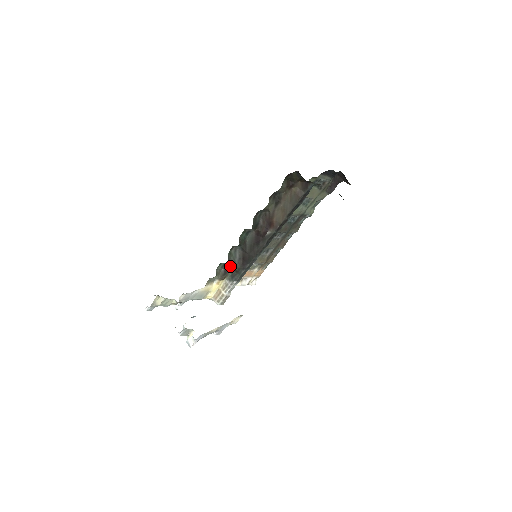
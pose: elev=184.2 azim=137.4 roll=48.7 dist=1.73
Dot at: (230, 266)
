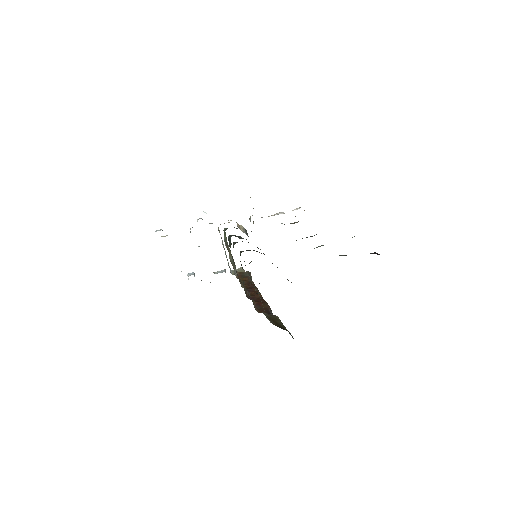
Dot at: occluded
